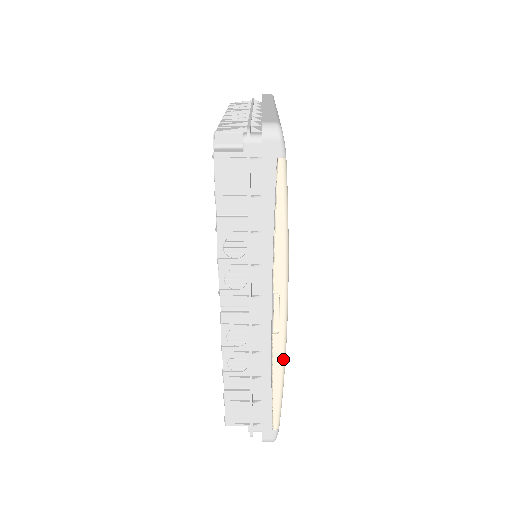
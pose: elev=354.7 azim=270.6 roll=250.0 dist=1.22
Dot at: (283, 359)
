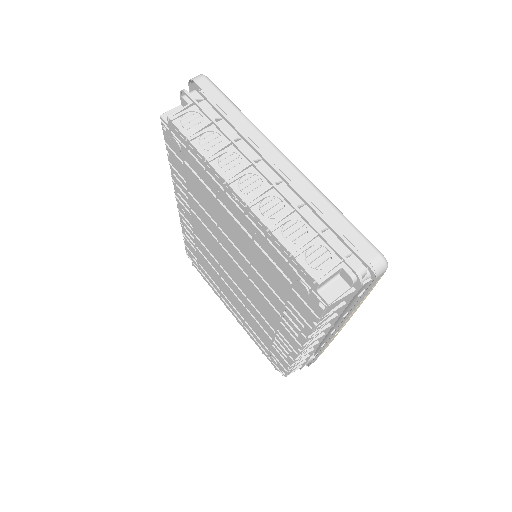
Dot at: occluded
